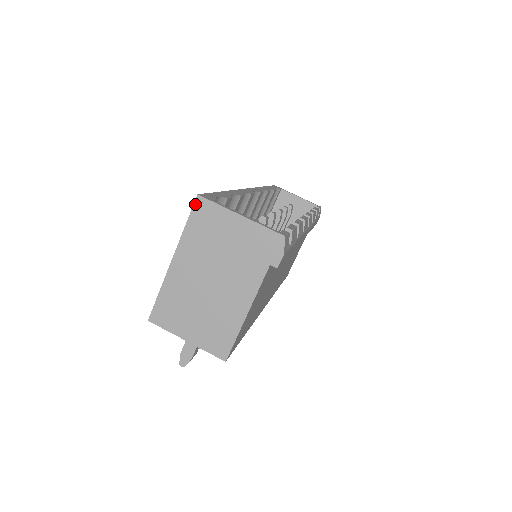
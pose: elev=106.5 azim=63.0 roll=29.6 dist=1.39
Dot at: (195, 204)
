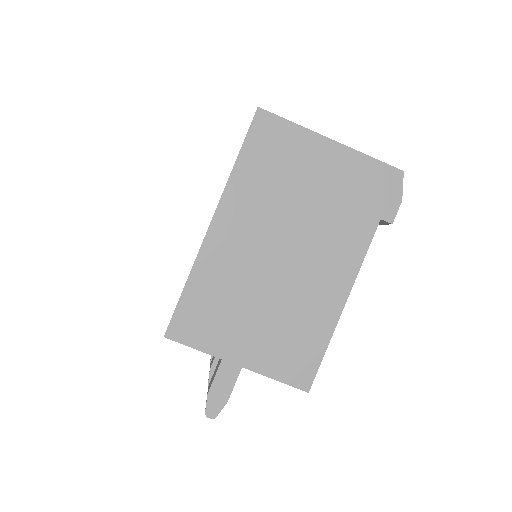
Dot at: (254, 123)
